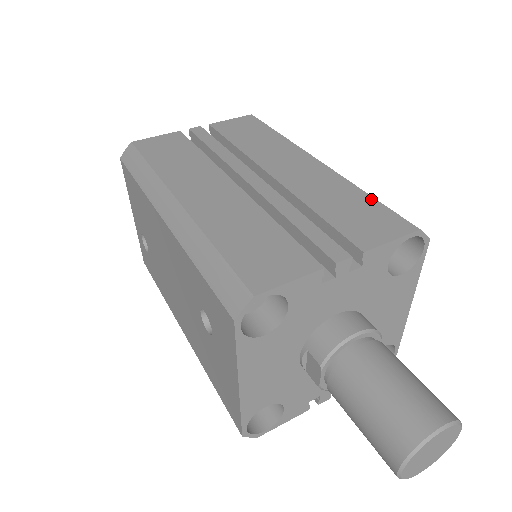
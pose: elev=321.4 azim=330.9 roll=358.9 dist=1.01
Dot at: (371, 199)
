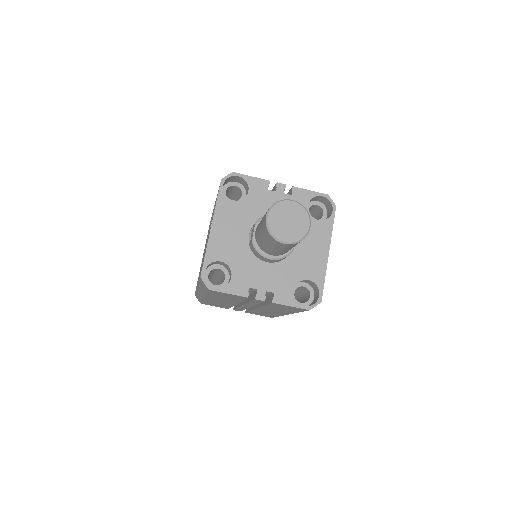
Dot at: occluded
